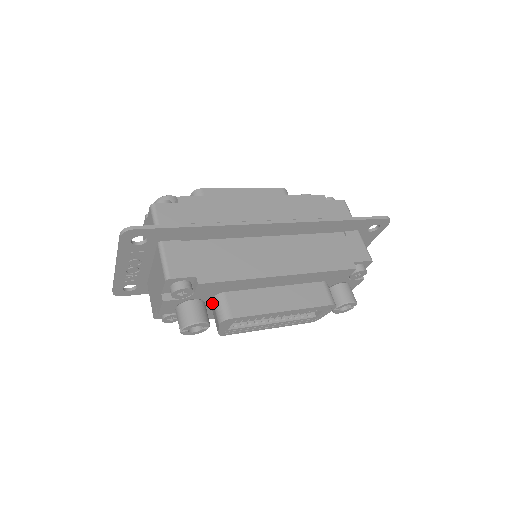
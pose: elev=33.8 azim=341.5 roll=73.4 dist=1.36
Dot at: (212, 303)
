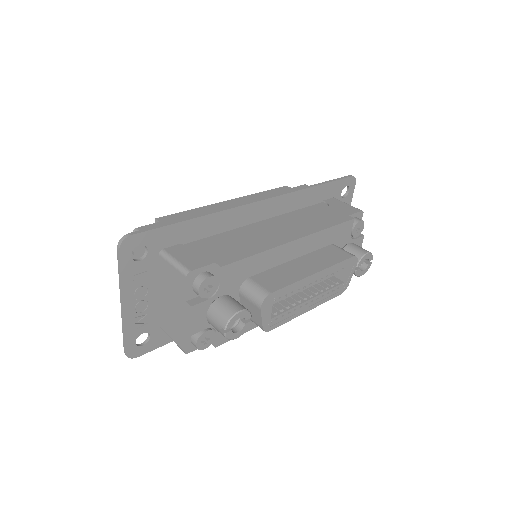
Dot at: (241, 299)
